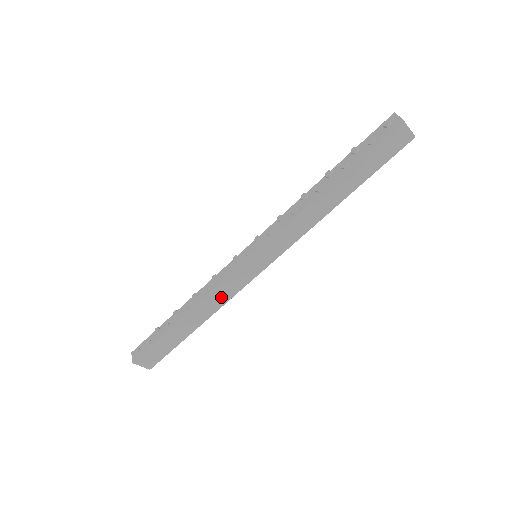
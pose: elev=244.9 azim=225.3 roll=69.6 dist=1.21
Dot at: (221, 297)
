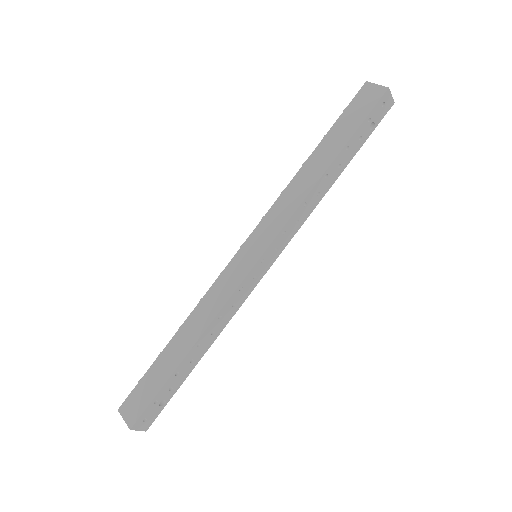
Dot at: (213, 304)
